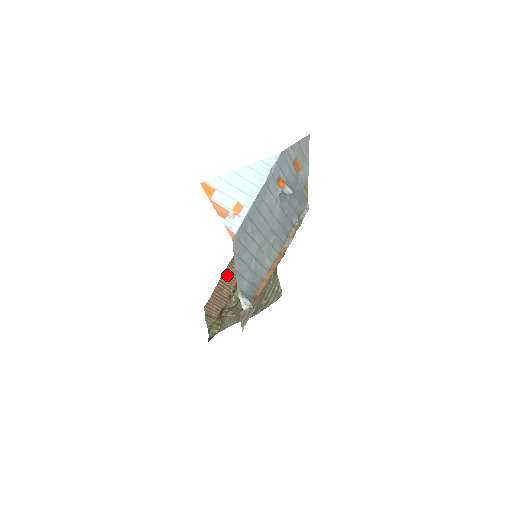
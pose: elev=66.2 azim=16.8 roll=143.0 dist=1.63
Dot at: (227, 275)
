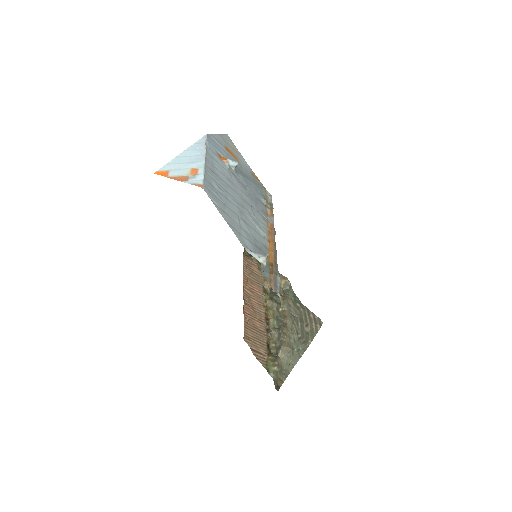
Dot at: (249, 307)
